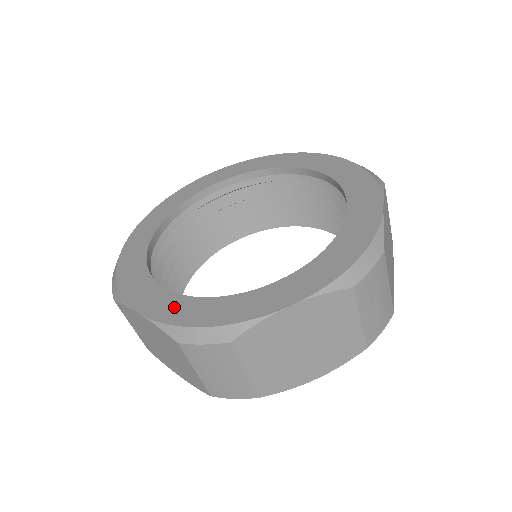
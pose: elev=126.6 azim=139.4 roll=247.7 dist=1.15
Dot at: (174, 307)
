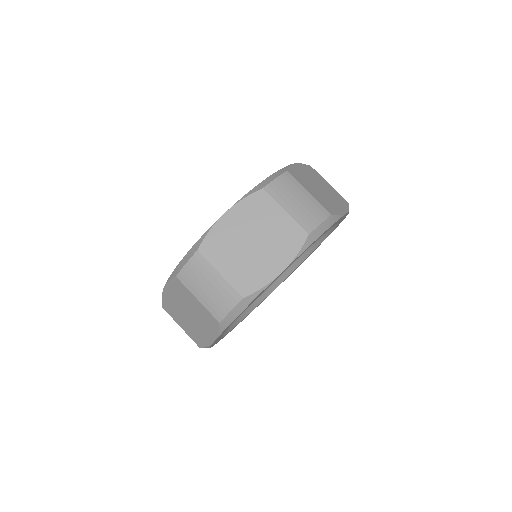
Dot at: occluded
